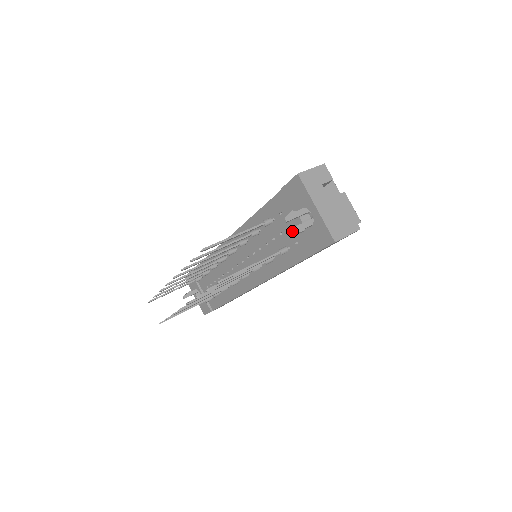
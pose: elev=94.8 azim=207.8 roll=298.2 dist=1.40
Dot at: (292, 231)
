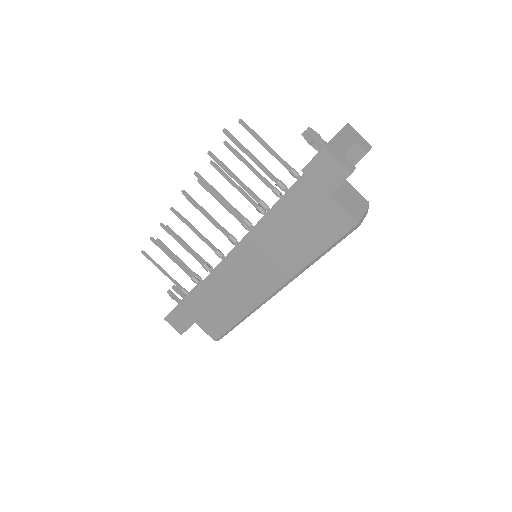
Dot at: (305, 131)
